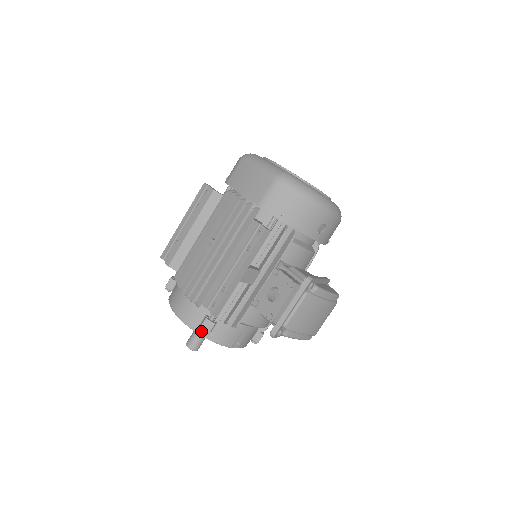
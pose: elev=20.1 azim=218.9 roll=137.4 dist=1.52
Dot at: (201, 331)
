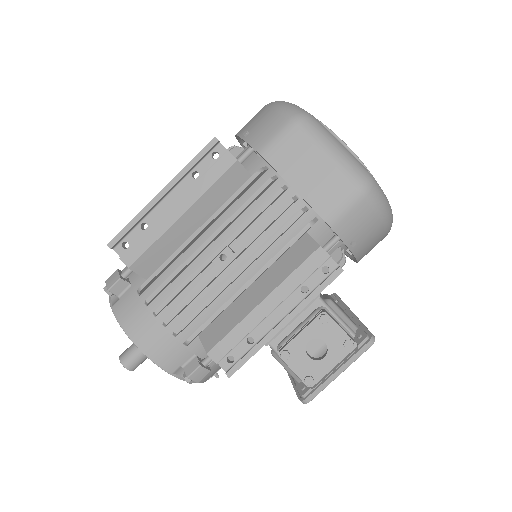
Dot at: (187, 380)
